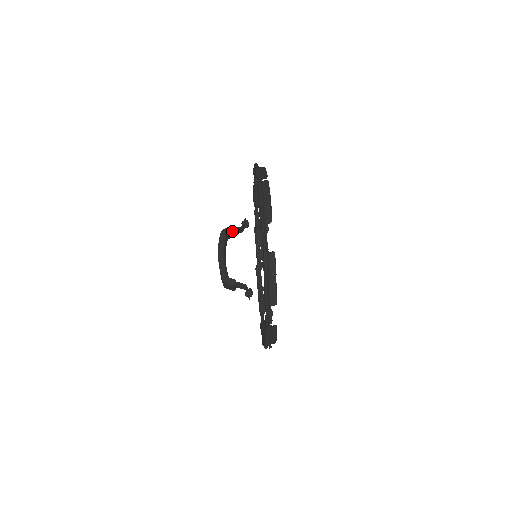
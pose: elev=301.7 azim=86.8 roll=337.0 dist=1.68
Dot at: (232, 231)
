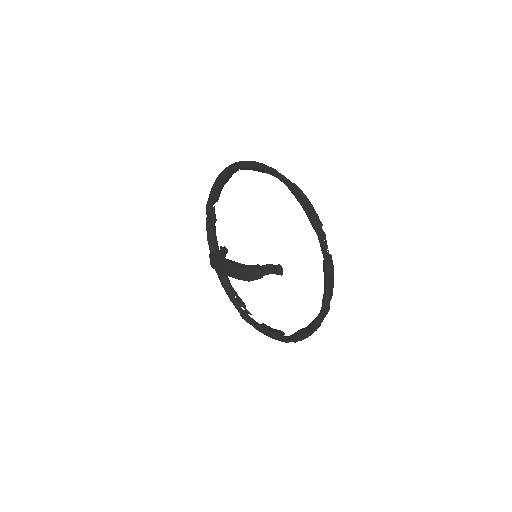
Dot at: (218, 253)
